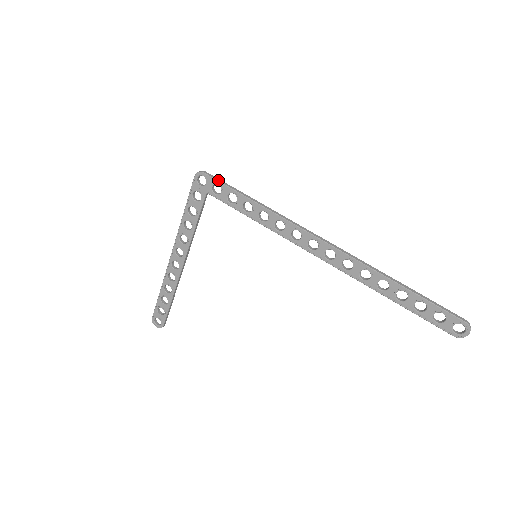
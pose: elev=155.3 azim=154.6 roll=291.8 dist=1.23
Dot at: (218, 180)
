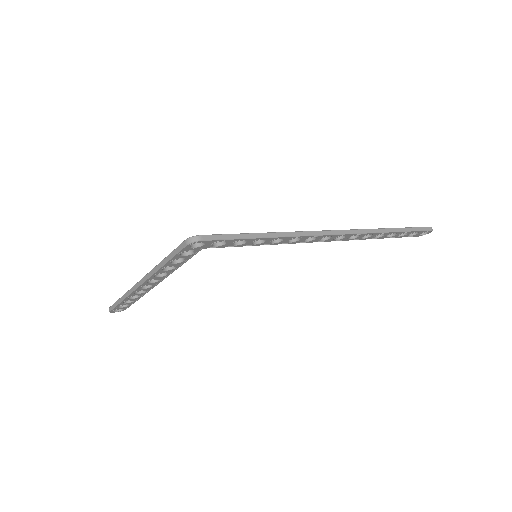
Dot at: (222, 239)
